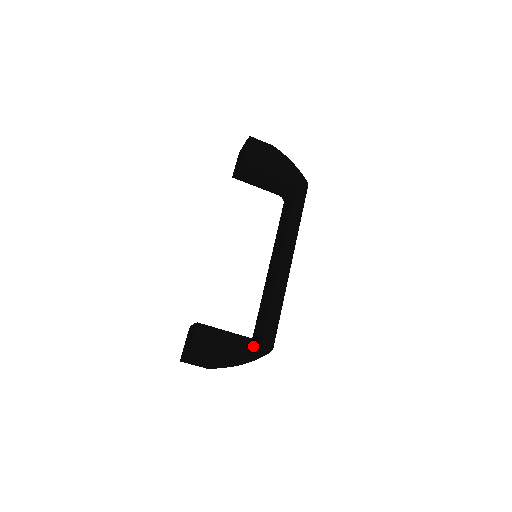
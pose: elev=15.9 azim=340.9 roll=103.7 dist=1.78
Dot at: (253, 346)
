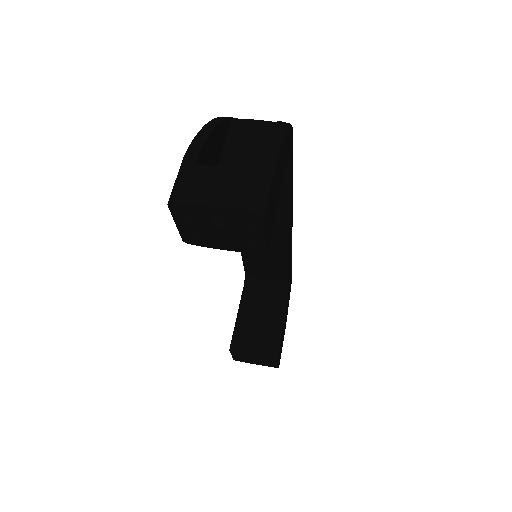
Dot at: occluded
